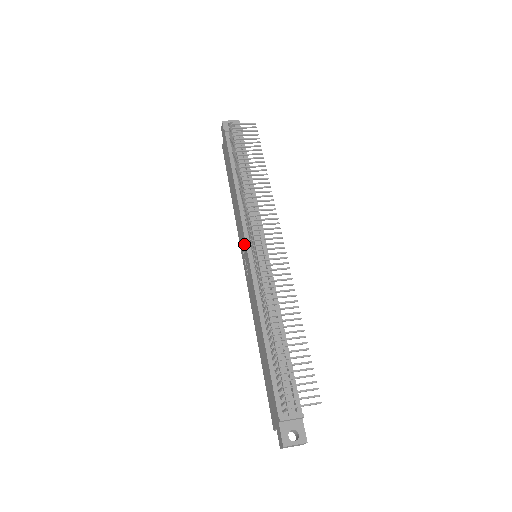
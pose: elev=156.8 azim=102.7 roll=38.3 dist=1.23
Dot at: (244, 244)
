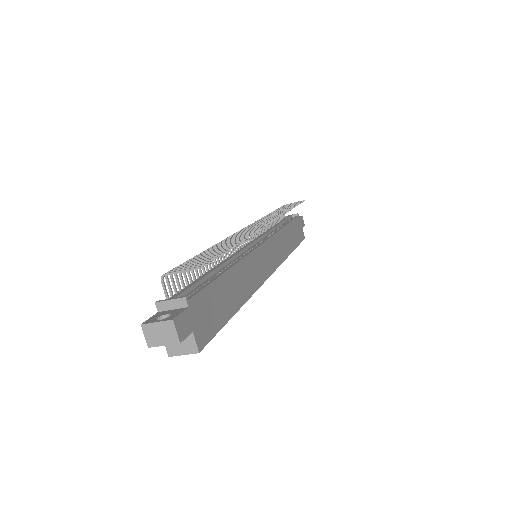
Dot at: occluded
